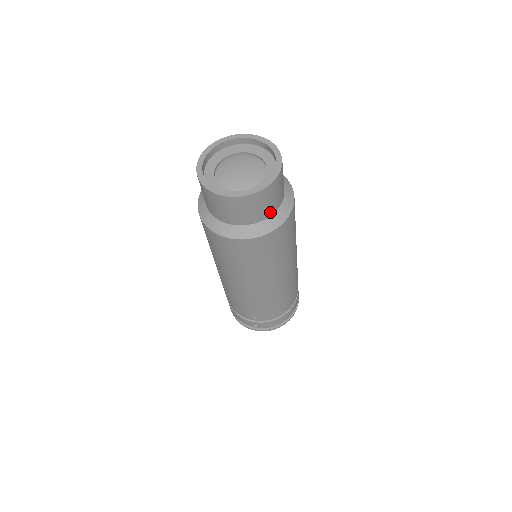
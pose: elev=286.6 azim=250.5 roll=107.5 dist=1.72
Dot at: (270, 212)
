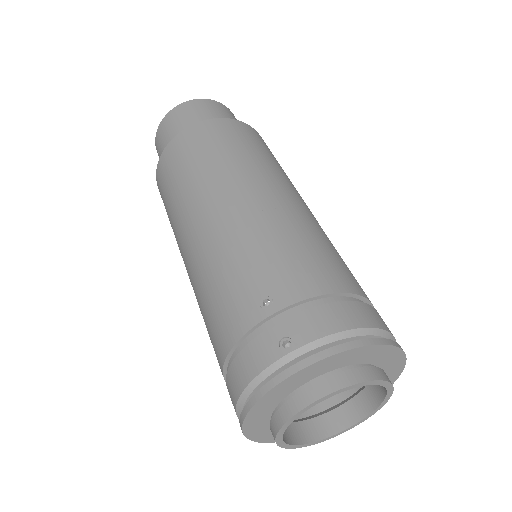
Dot at: occluded
